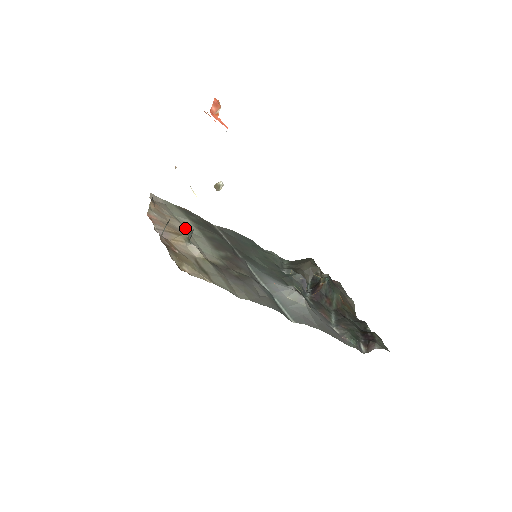
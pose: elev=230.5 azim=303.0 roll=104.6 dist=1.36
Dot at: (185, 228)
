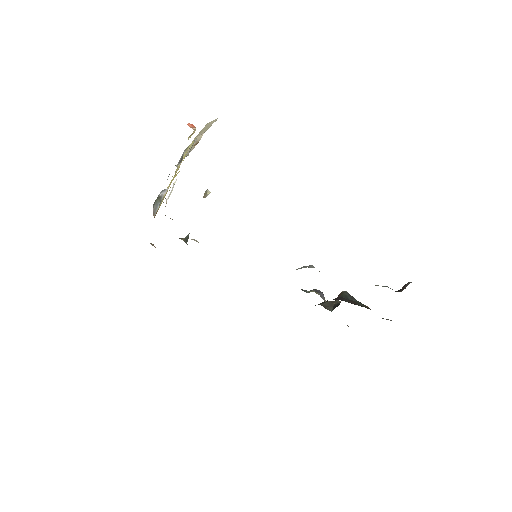
Dot at: occluded
